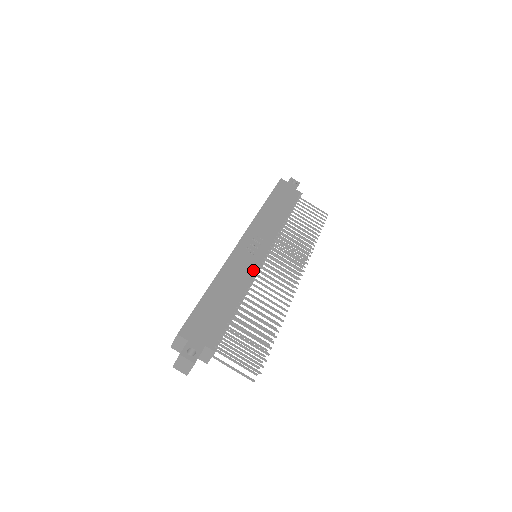
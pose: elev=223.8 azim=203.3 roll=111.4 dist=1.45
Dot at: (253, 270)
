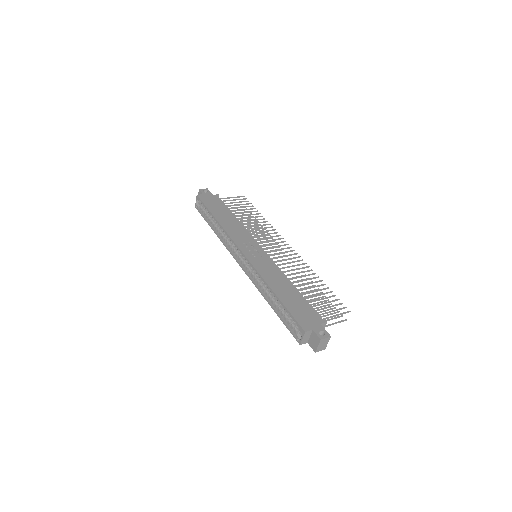
Dot at: (273, 264)
